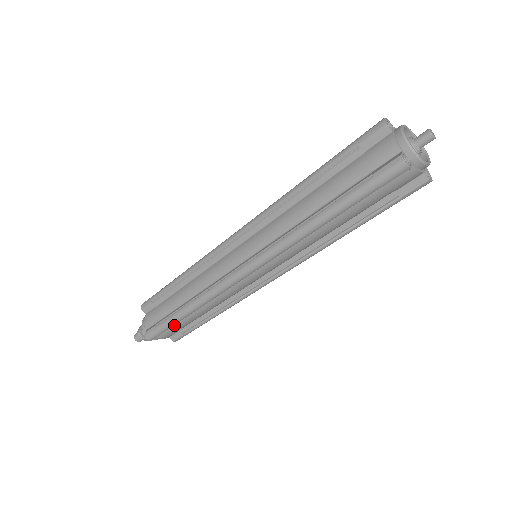
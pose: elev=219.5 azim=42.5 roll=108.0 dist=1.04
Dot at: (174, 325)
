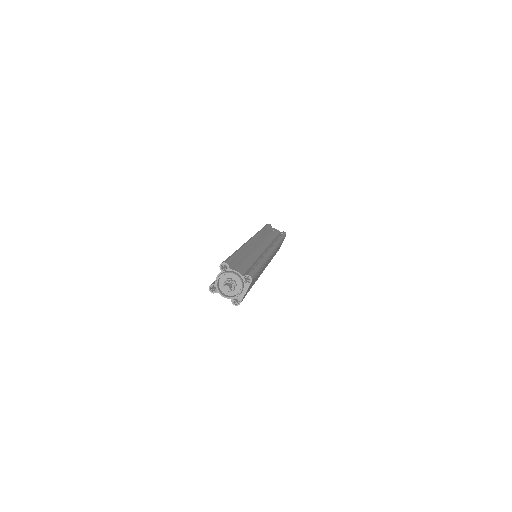
Dot at: occluded
